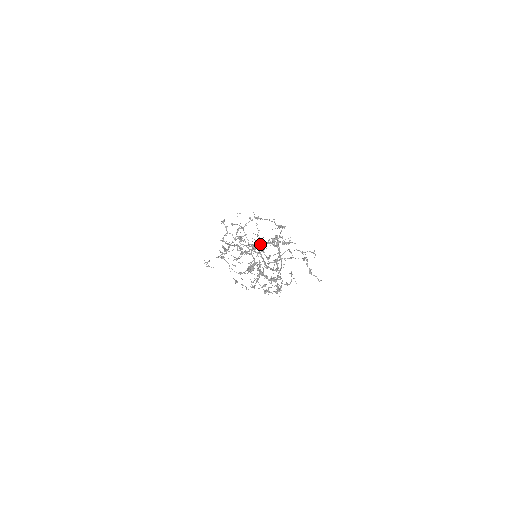
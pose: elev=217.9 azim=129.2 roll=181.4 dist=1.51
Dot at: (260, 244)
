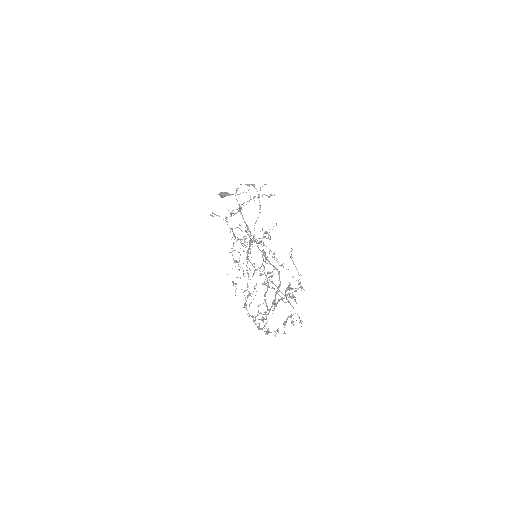
Dot at: occluded
